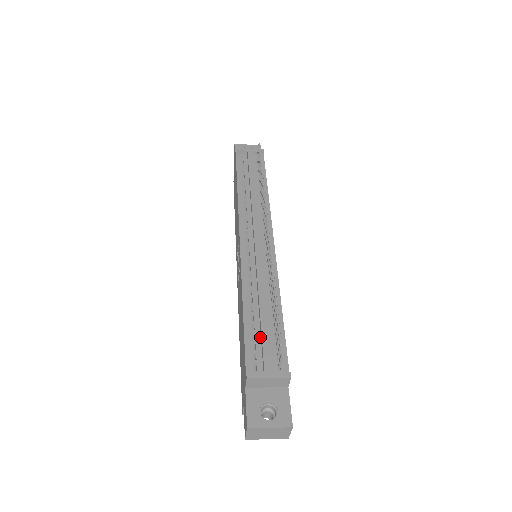
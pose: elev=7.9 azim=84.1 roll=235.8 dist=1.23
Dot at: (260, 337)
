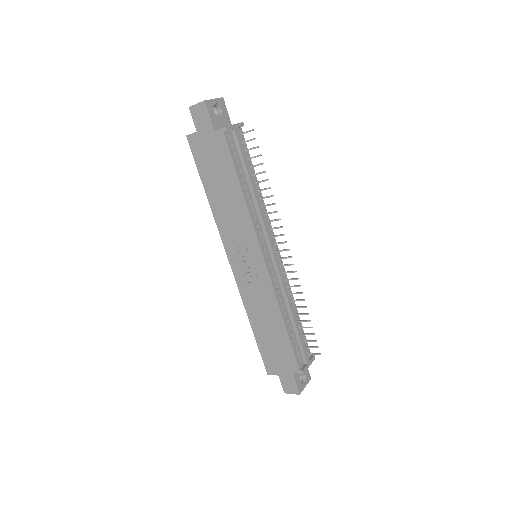
Dot at: (297, 340)
